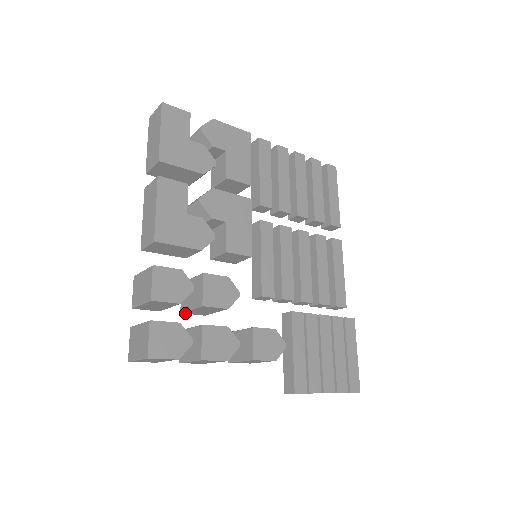
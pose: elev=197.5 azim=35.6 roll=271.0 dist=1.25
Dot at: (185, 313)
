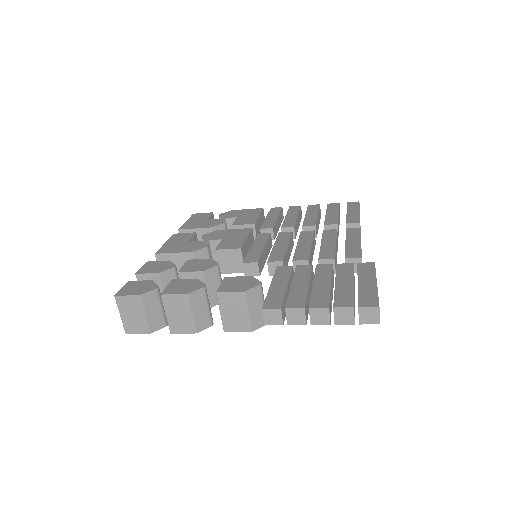
Dot at: occluded
